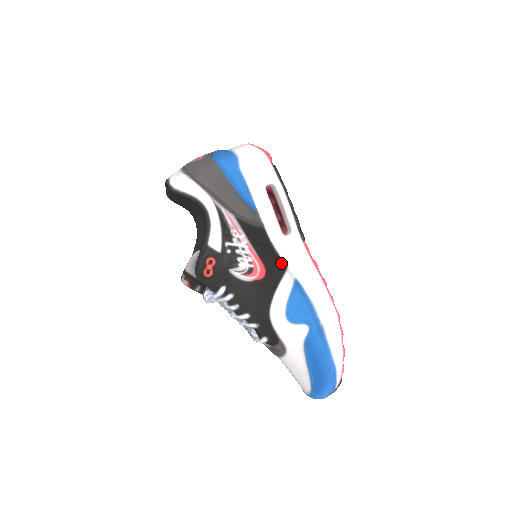
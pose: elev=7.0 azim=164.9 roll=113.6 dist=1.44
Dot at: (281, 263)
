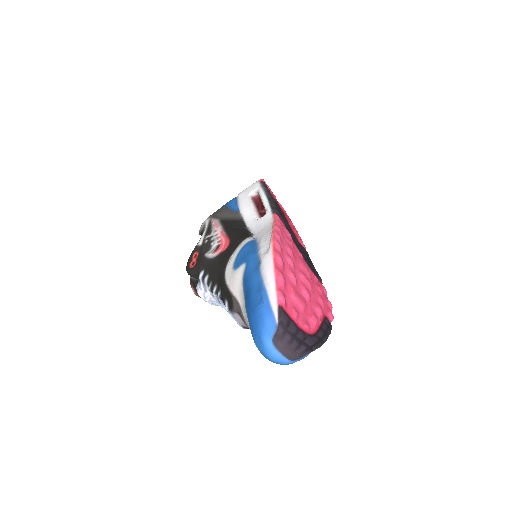
Dot at: (248, 235)
